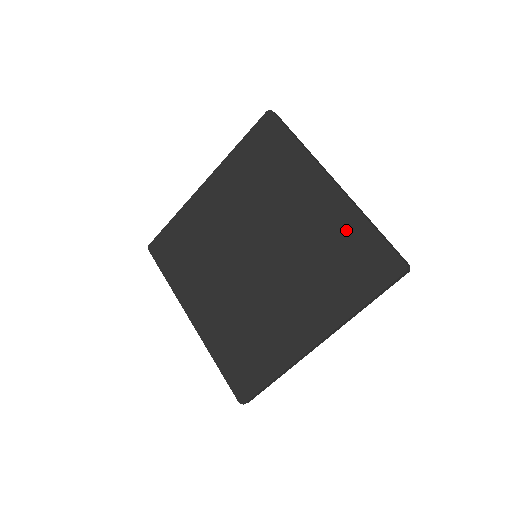
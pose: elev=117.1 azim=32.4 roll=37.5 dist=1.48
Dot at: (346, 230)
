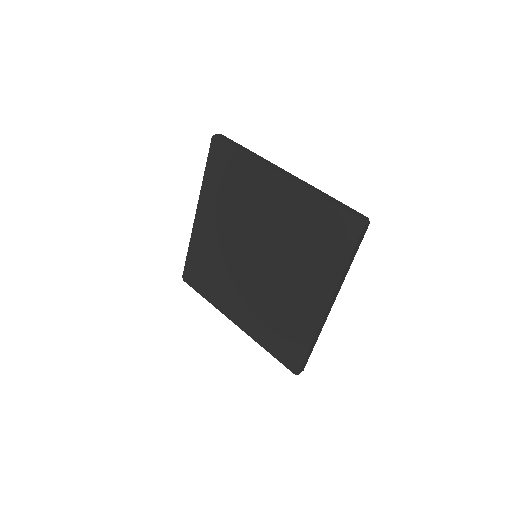
Dot at: (308, 210)
